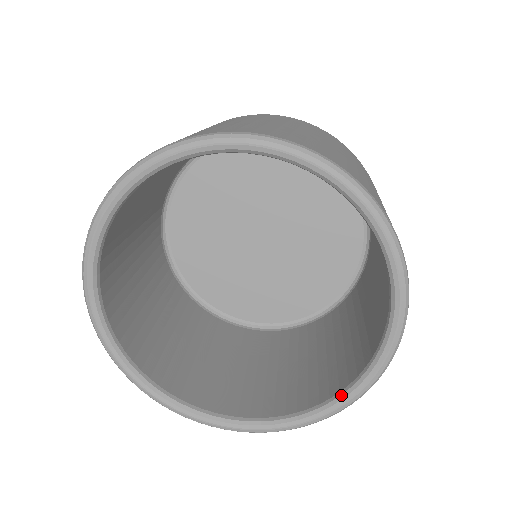
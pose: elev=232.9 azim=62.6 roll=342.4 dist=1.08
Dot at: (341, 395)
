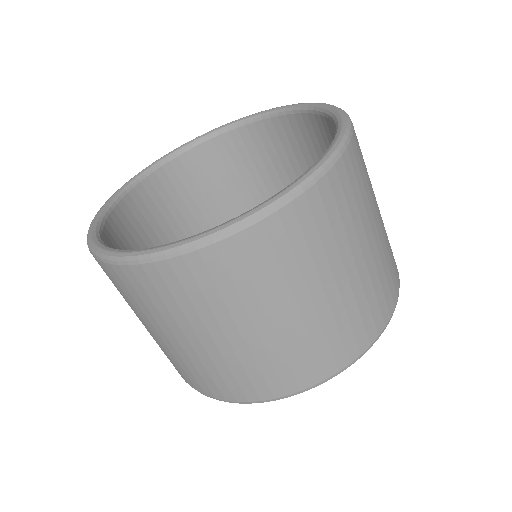
Dot at: (267, 201)
